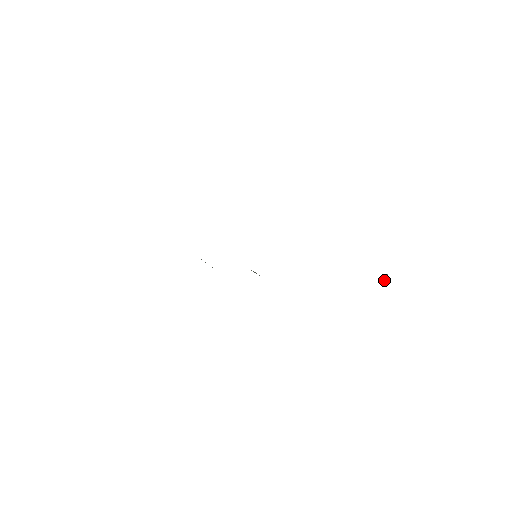
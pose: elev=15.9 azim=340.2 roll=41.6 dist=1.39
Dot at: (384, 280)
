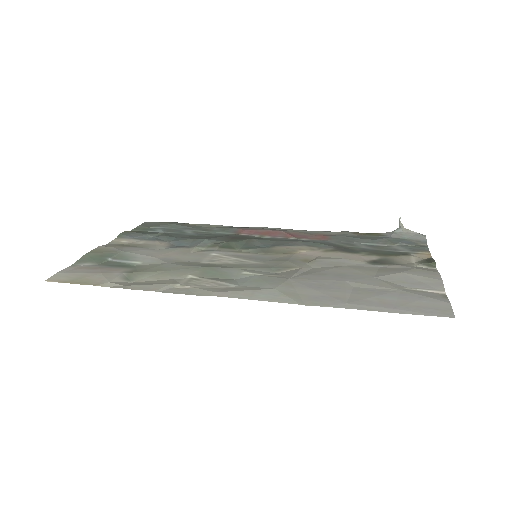
Dot at: (403, 228)
